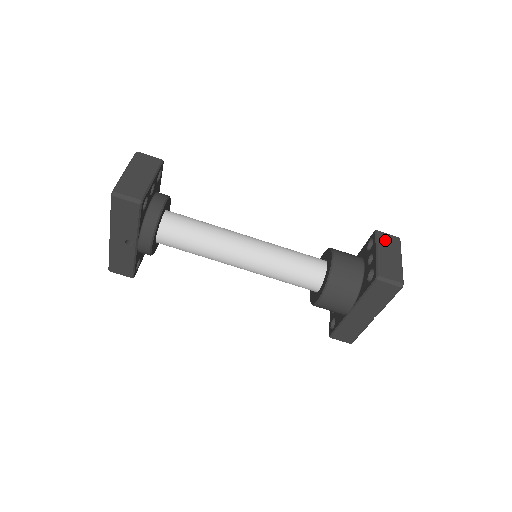
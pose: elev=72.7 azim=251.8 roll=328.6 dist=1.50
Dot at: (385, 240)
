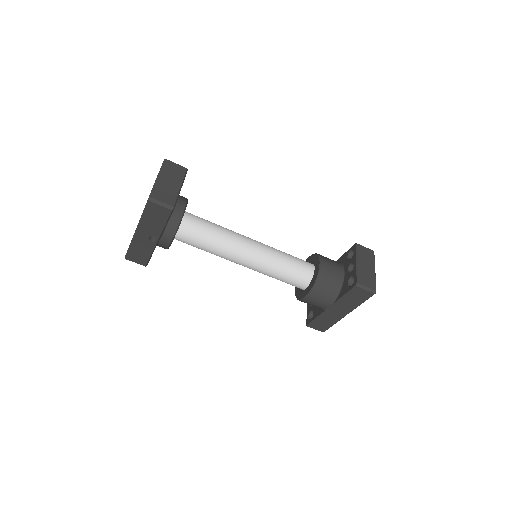
Dot at: (363, 253)
